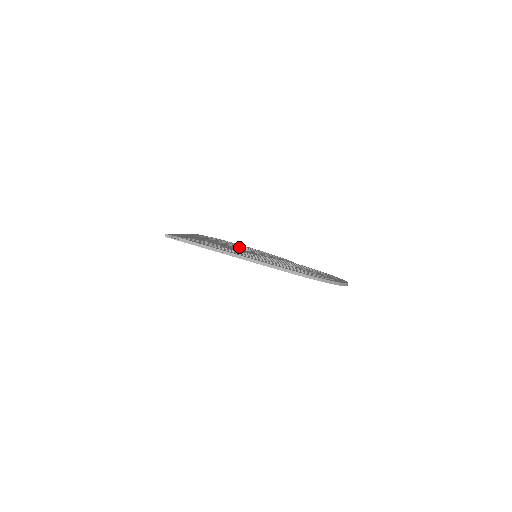
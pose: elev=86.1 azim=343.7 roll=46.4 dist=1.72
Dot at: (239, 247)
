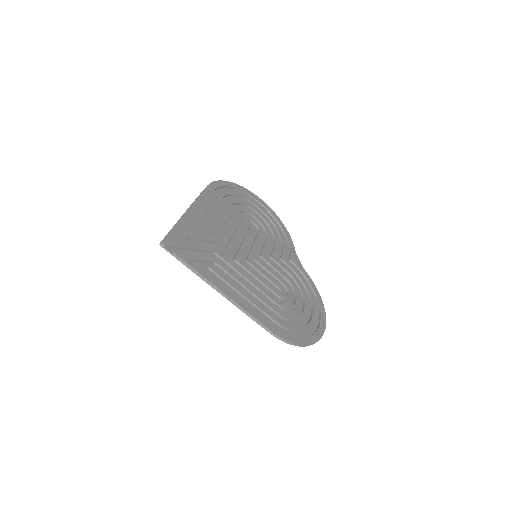
Dot at: (249, 220)
